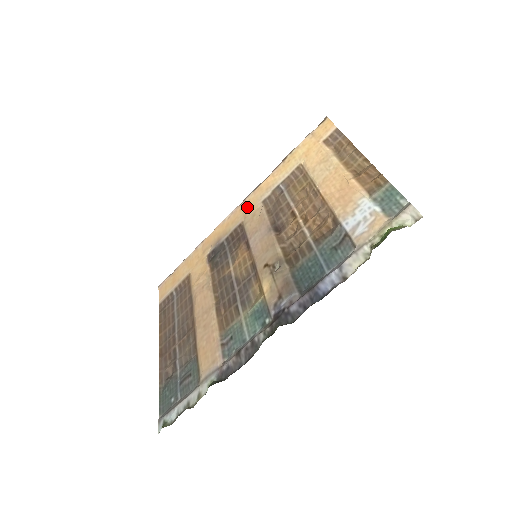
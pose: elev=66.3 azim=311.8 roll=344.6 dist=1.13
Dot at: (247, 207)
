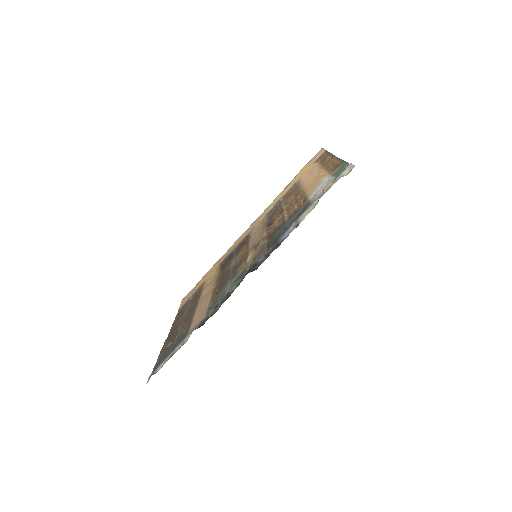
Dot at: (255, 223)
